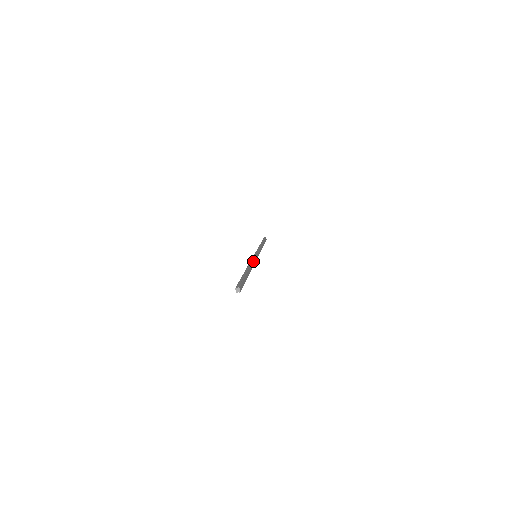
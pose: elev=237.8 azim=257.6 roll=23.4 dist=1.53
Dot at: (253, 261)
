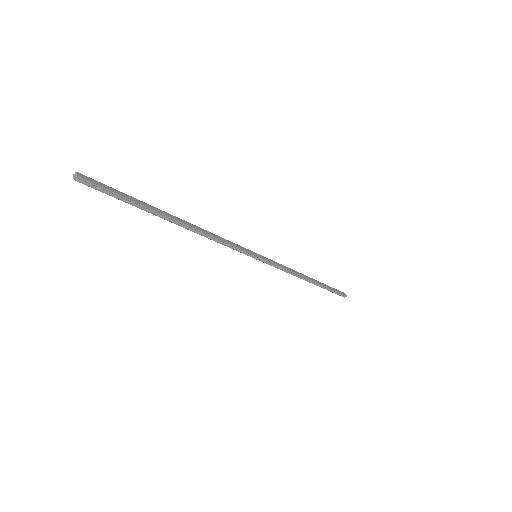
Dot at: (220, 237)
